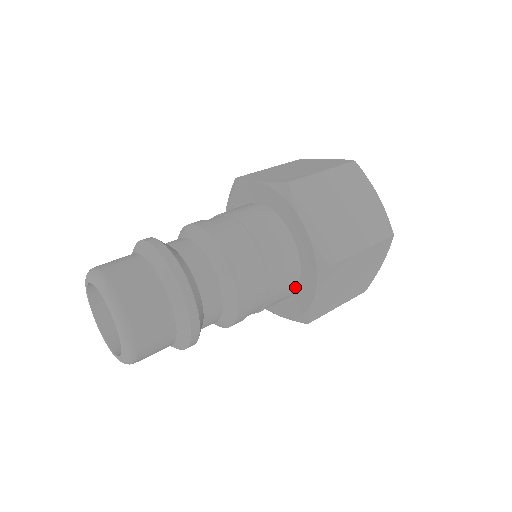
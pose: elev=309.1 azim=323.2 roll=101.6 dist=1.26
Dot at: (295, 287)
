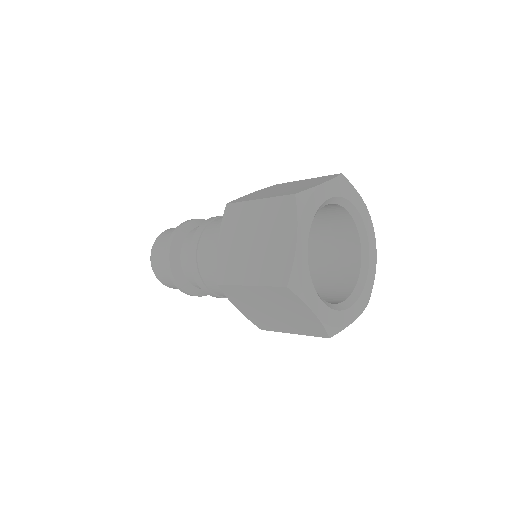
Dot at: occluded
